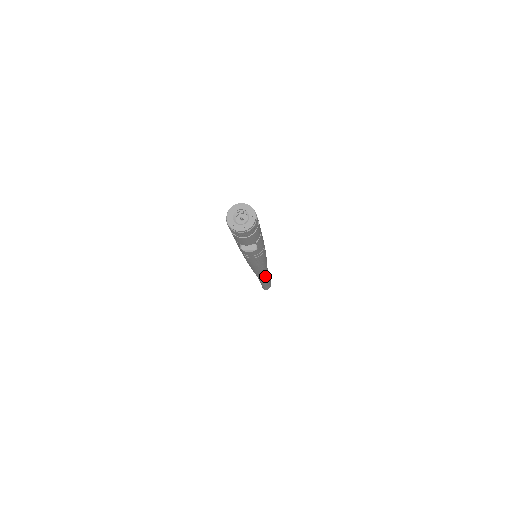
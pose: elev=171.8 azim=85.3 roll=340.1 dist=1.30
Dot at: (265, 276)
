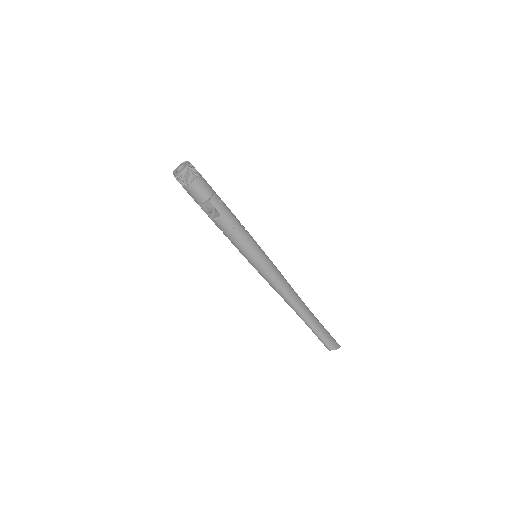
Dot at: (294, 302)
